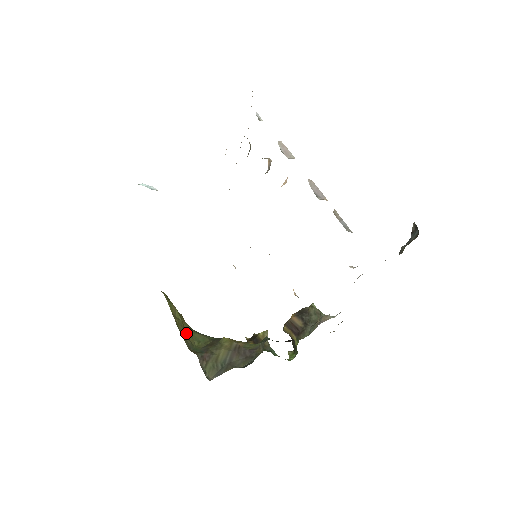
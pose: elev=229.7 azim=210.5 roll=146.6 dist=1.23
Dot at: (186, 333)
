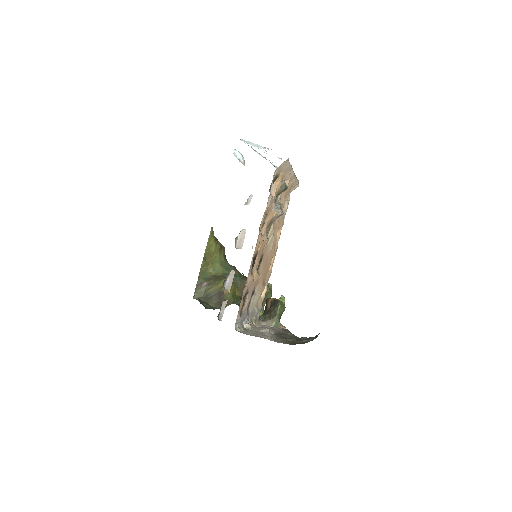
Dot at: (211, 260)
